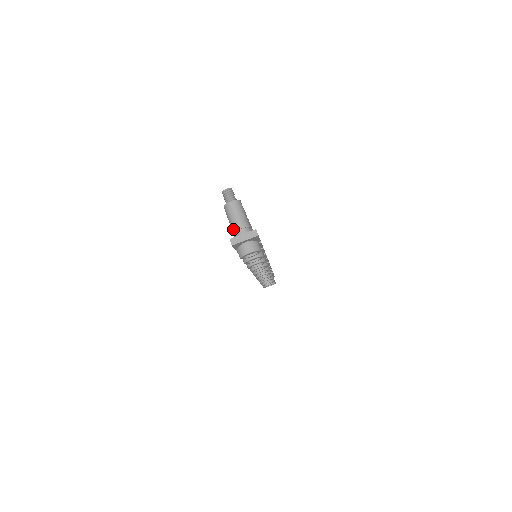
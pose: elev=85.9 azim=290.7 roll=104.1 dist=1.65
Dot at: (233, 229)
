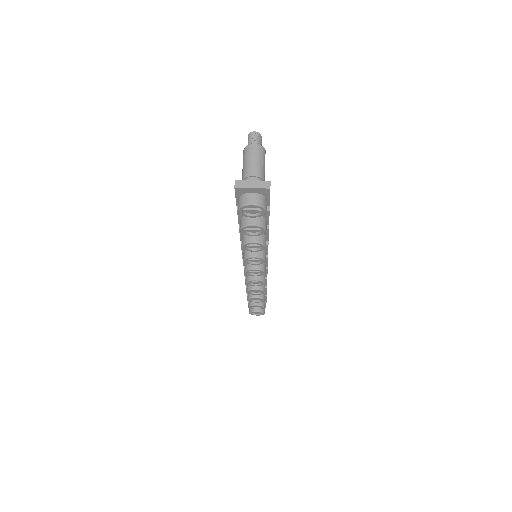
Dot at: (244, 175)
